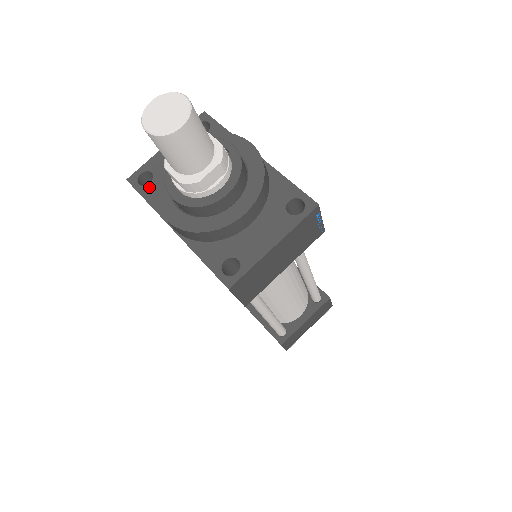
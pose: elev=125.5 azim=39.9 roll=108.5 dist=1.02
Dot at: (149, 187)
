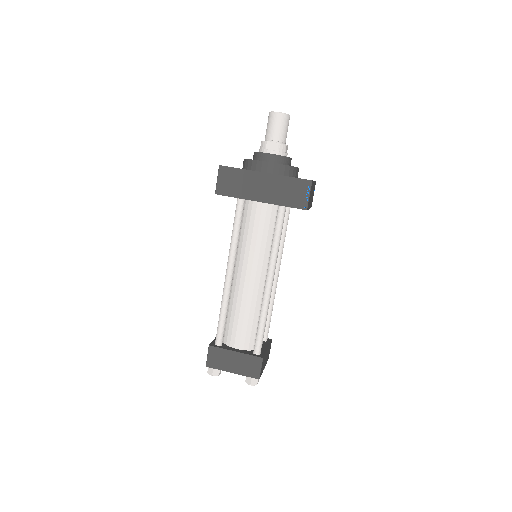
Dot at: occluded
